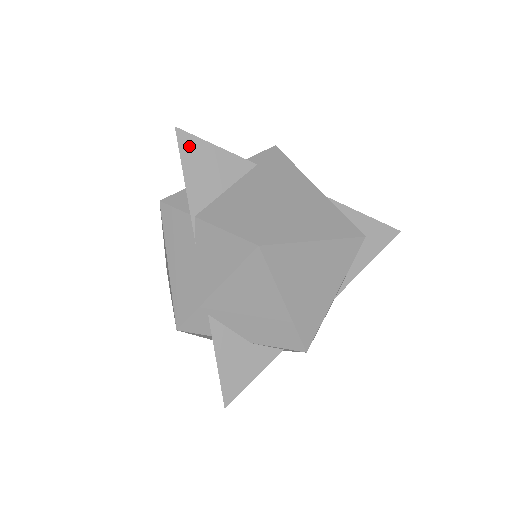
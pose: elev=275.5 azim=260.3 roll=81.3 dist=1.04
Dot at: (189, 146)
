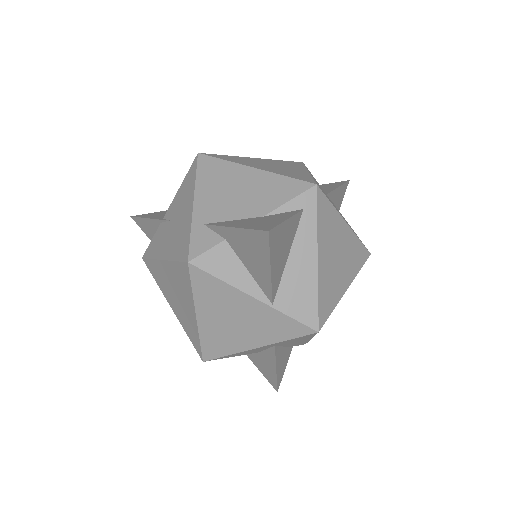
Dot at: (145, 215)
